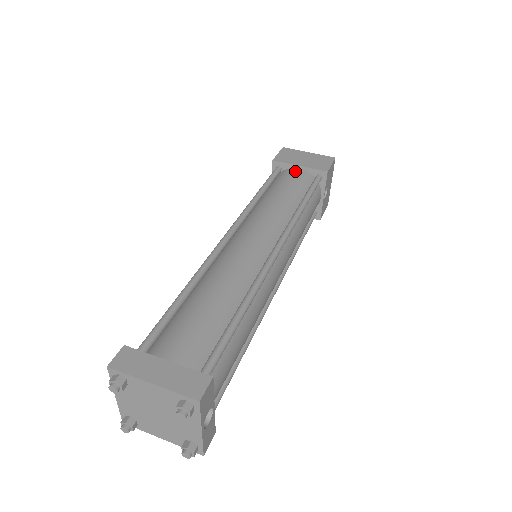
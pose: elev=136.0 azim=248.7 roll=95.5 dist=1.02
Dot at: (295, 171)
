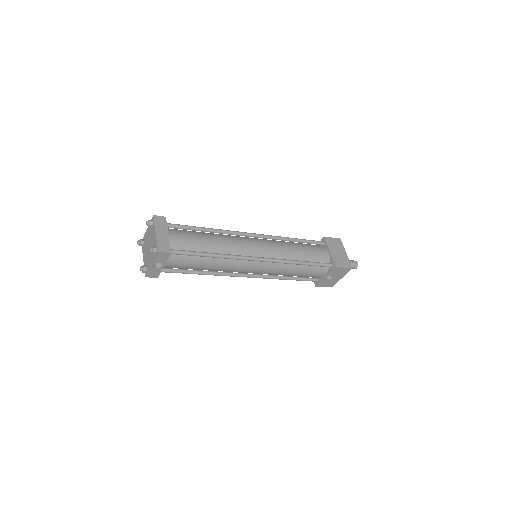
Dot at: (325, 251)
